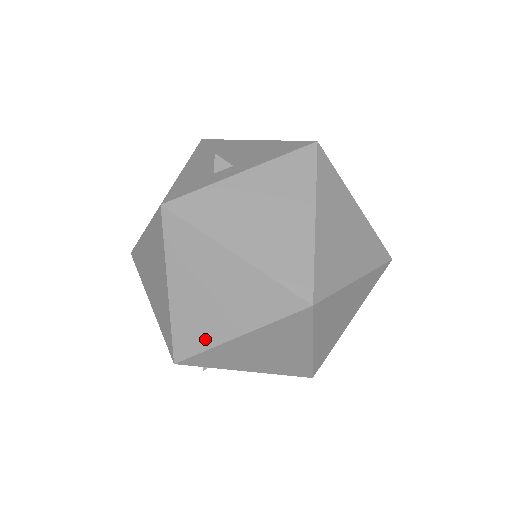
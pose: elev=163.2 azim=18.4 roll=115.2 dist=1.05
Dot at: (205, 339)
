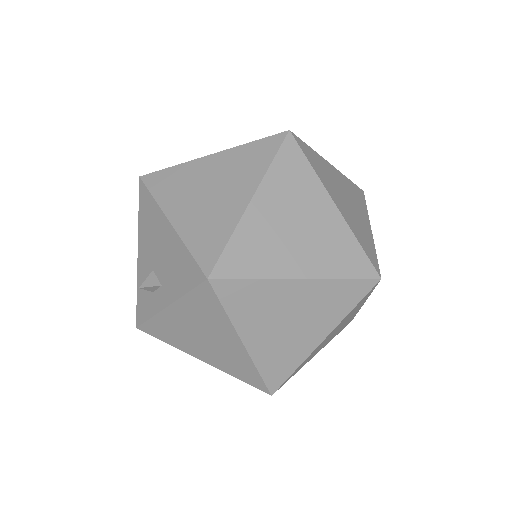
Dot at: occluded
